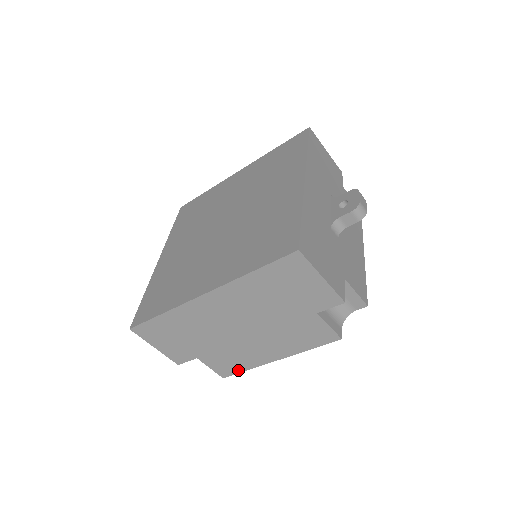
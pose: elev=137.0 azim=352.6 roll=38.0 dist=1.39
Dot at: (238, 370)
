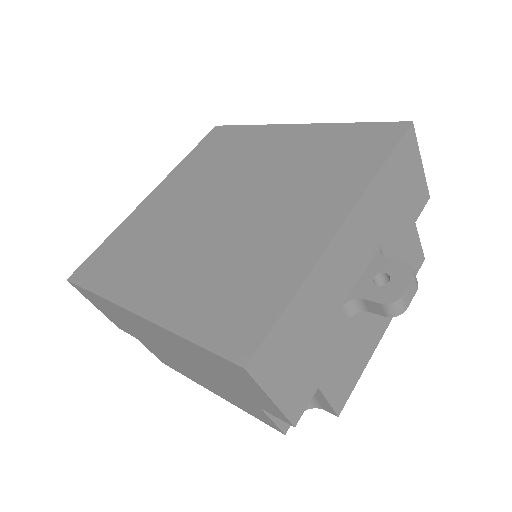
Dot at: (177, 370)
